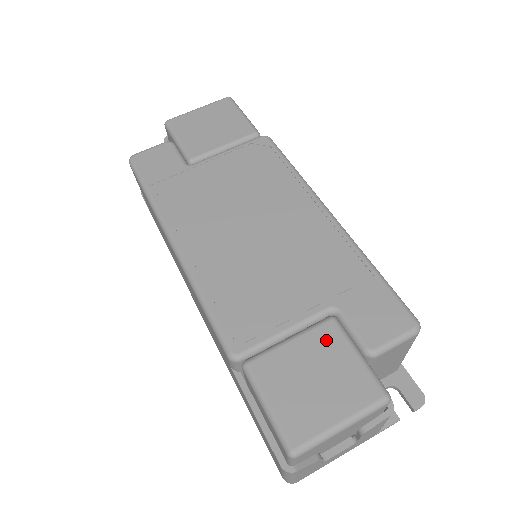
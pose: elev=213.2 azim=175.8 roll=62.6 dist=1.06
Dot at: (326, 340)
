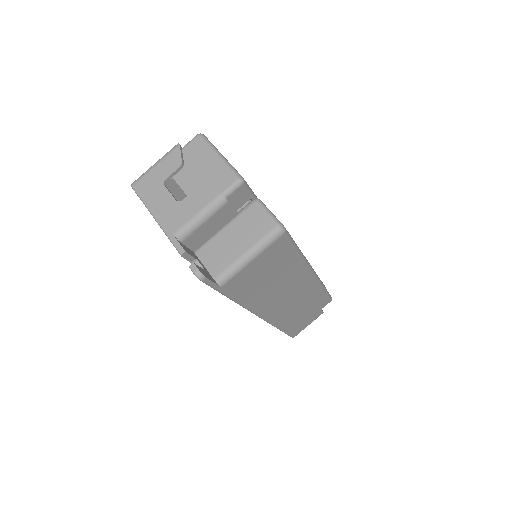
Dot at: occluded
